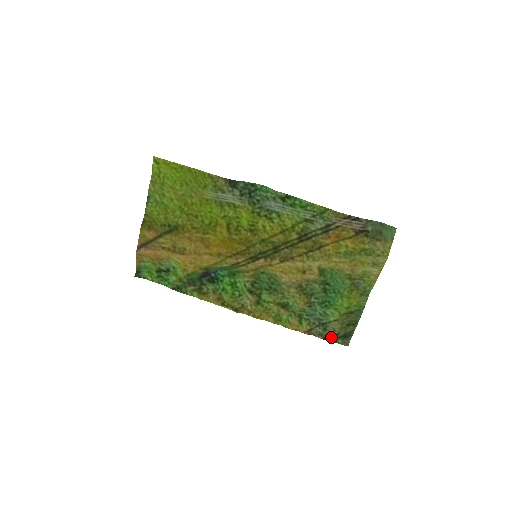
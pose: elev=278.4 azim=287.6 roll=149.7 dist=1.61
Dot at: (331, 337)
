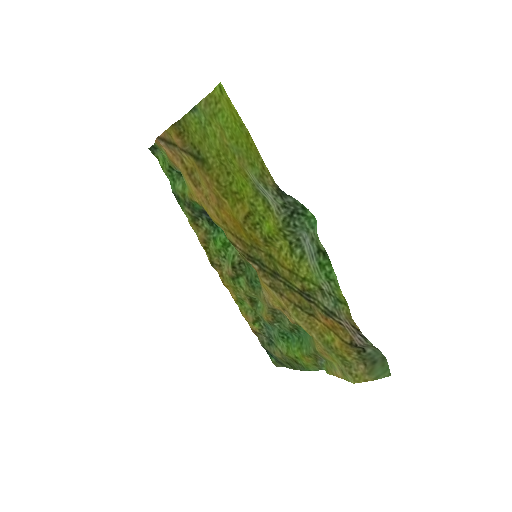
Dot at: (269, 352)
